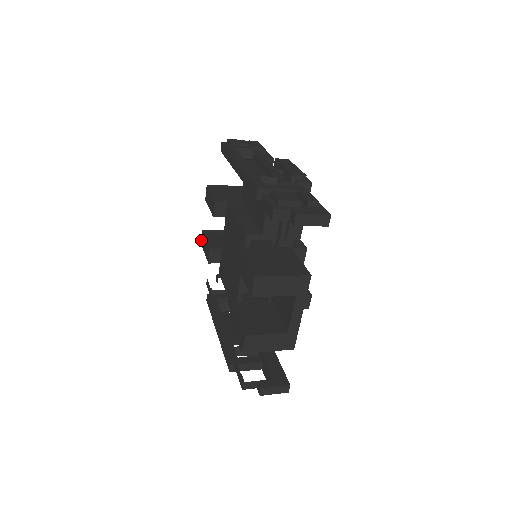
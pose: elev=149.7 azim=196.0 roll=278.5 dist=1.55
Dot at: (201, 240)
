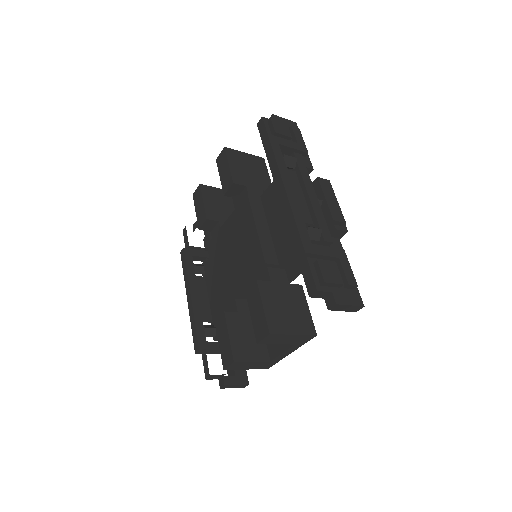
Dot at: (194, 192)
